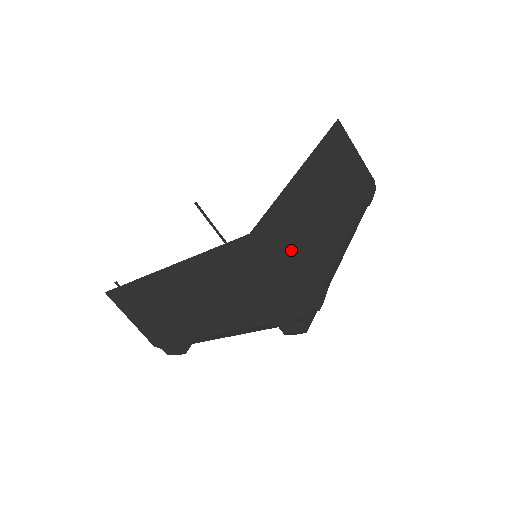
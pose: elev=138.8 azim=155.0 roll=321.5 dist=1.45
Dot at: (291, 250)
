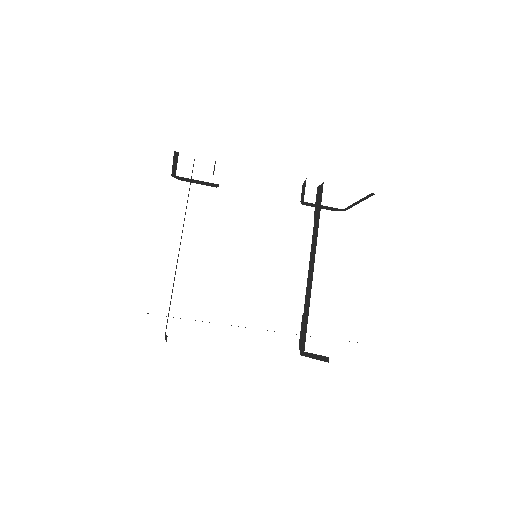
Dot at: occluded
